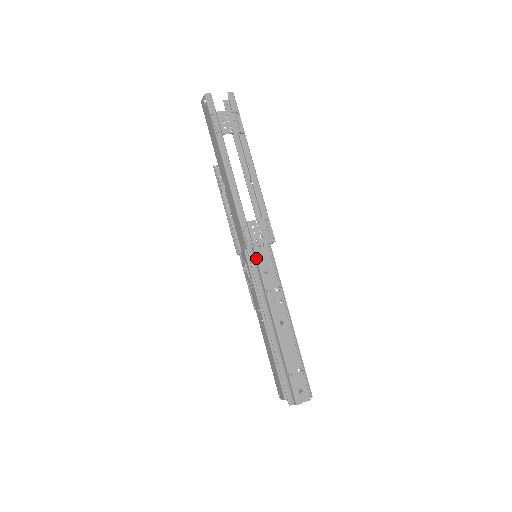
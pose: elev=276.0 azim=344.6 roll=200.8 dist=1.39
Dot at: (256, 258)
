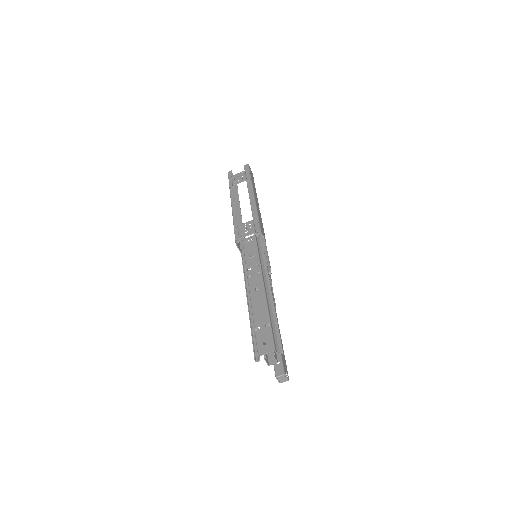
Dot at: occluded
